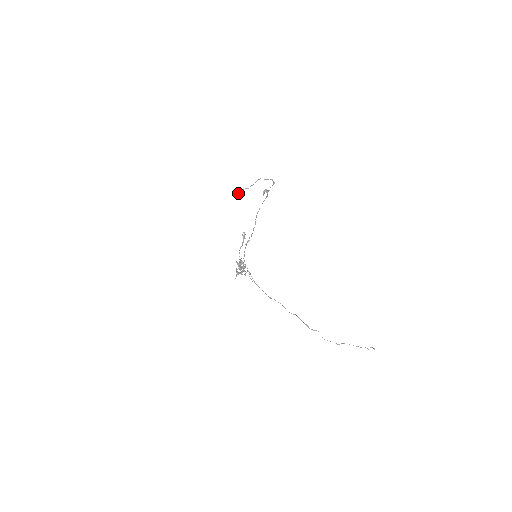
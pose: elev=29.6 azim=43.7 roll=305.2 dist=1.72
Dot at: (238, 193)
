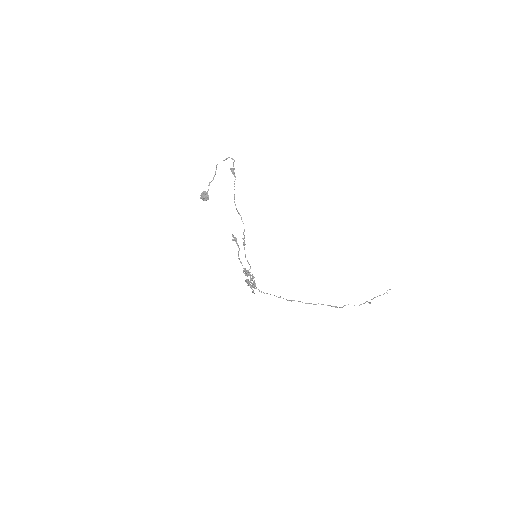
Dot at: (205, 193)
